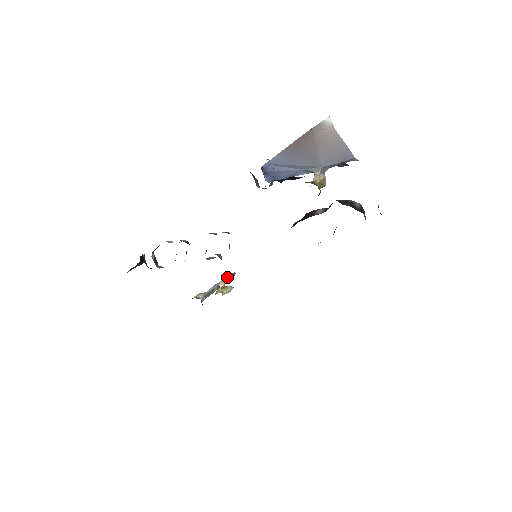
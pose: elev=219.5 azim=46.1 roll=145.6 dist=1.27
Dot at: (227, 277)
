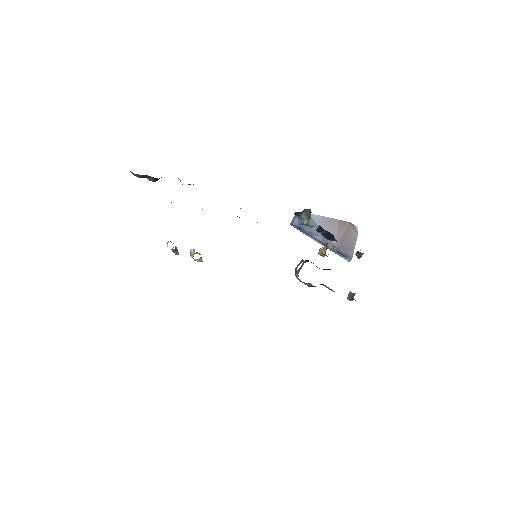
Dot at: occluded
